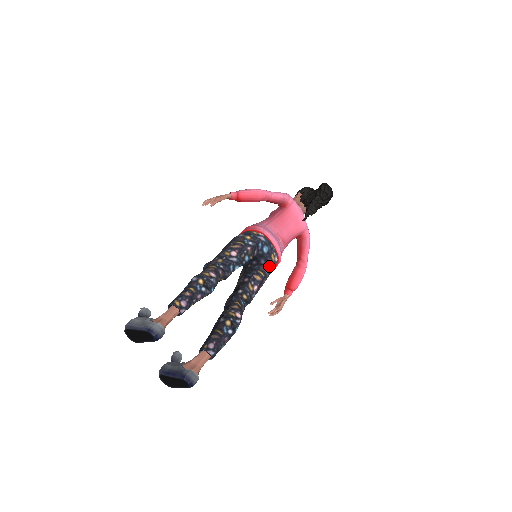
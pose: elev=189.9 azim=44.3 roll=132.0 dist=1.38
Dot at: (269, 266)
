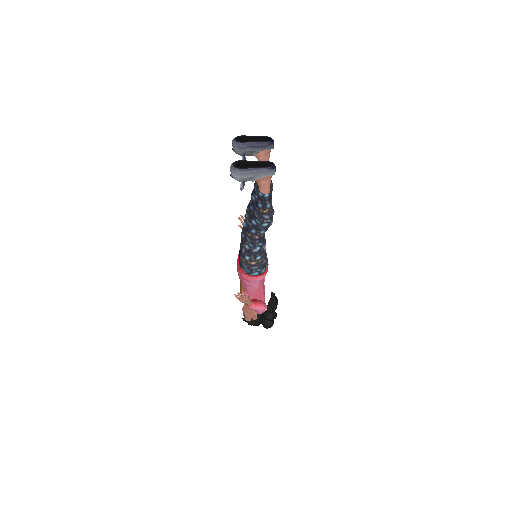
Dot at: (265, 263)
